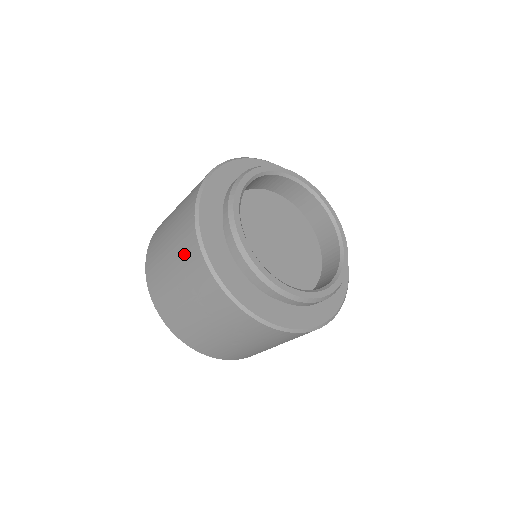
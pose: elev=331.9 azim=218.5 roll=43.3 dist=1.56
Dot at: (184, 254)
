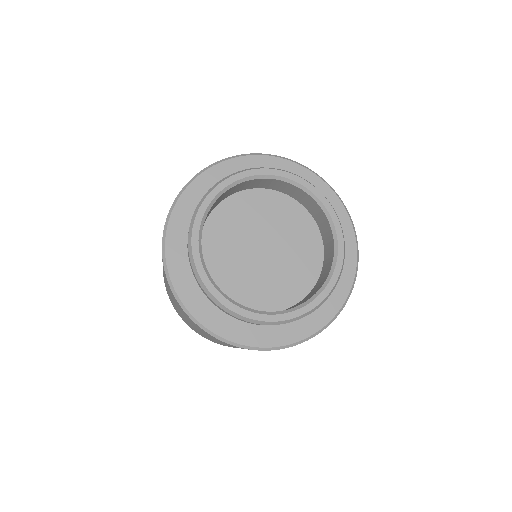
Dot at: (191, 322)
